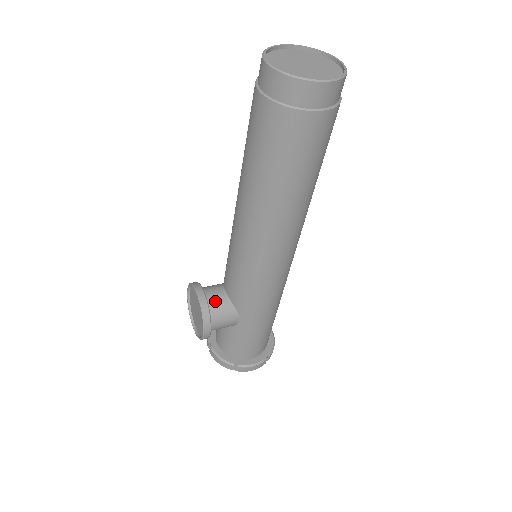
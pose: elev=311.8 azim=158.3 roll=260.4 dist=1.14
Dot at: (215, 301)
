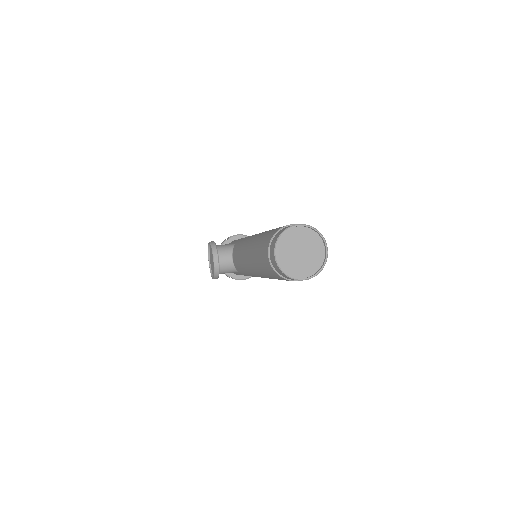
Dot at: (224, 264)
